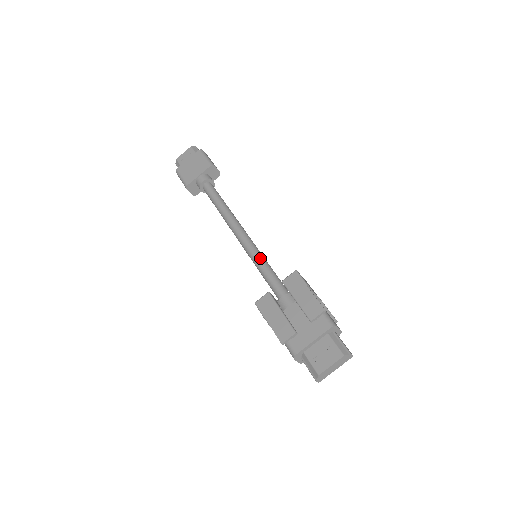
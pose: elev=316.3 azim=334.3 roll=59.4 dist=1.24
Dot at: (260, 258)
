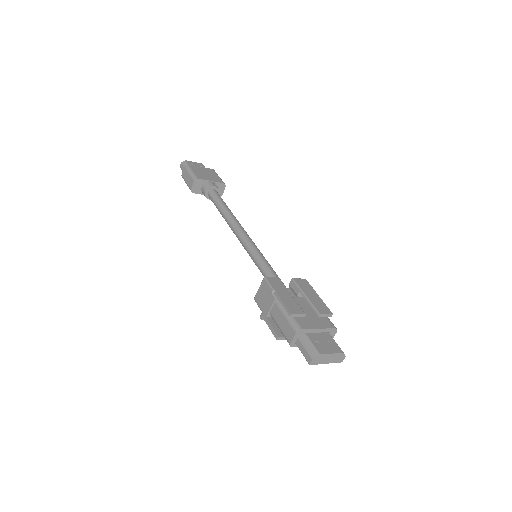
Dot at: occluded
